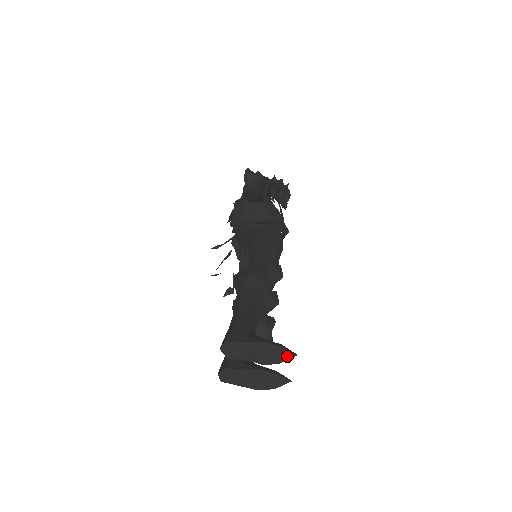
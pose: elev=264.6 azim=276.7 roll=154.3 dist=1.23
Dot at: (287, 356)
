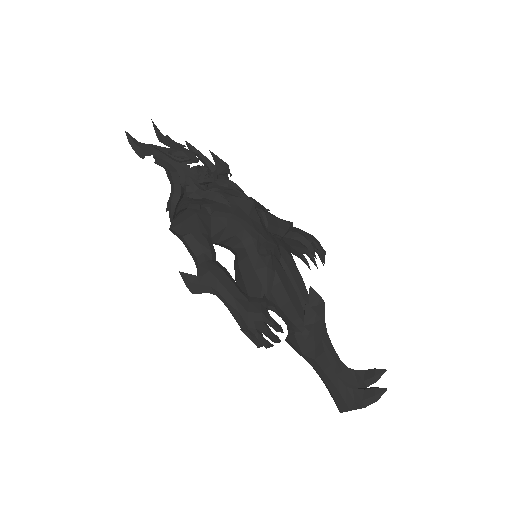
Dot at: (381, 391)
